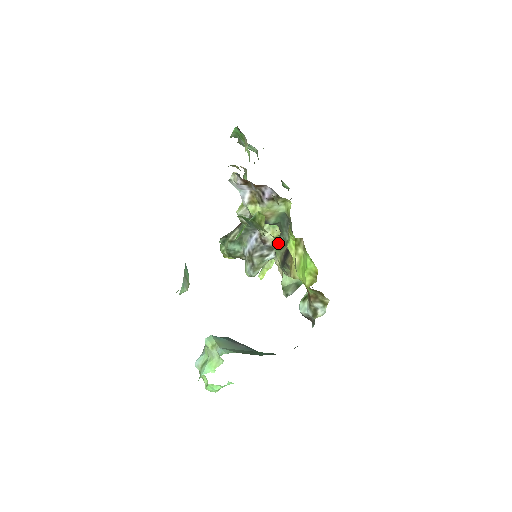
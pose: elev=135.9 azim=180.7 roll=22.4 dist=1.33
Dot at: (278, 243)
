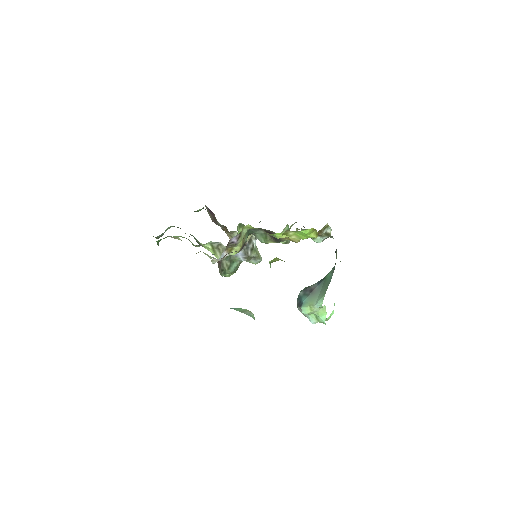
Dot at: (260, 239)
